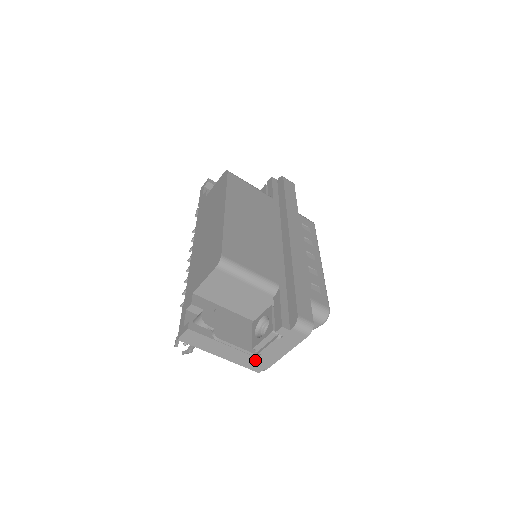
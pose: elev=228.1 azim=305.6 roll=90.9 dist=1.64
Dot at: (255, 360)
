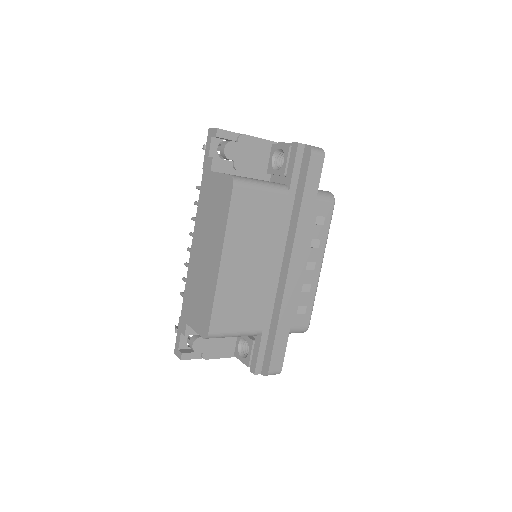
Dot at: occluded
